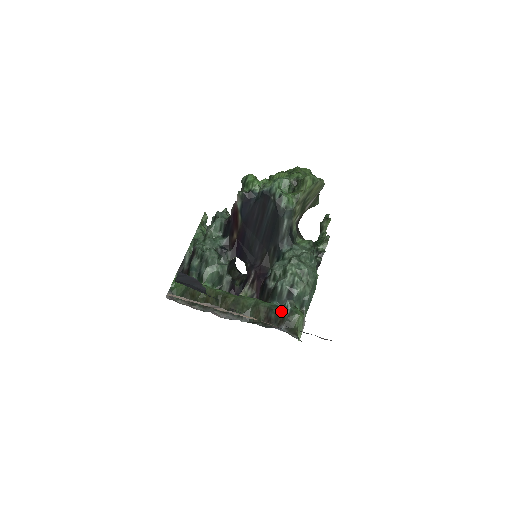
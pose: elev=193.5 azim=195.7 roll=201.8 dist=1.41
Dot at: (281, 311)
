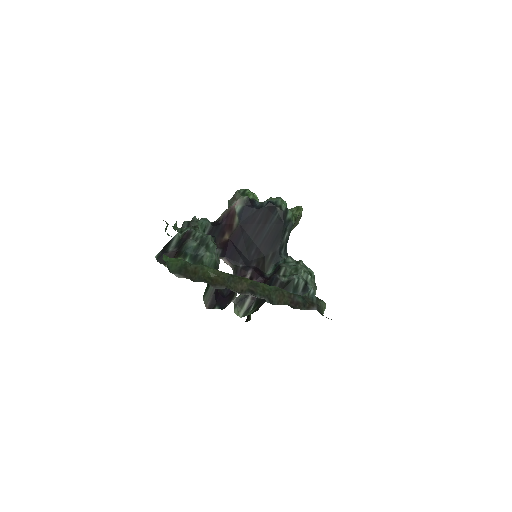
Dot at: (307, 298)
